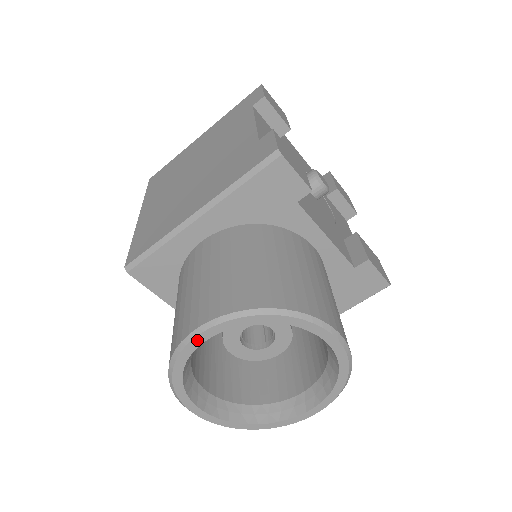
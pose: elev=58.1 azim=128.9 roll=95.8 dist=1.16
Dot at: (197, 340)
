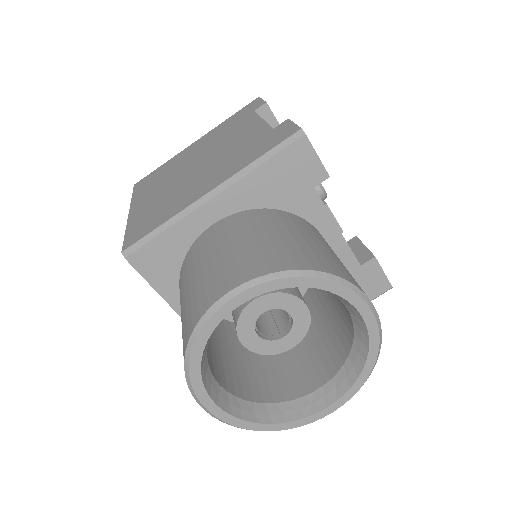
Dot at: (228, 306)
